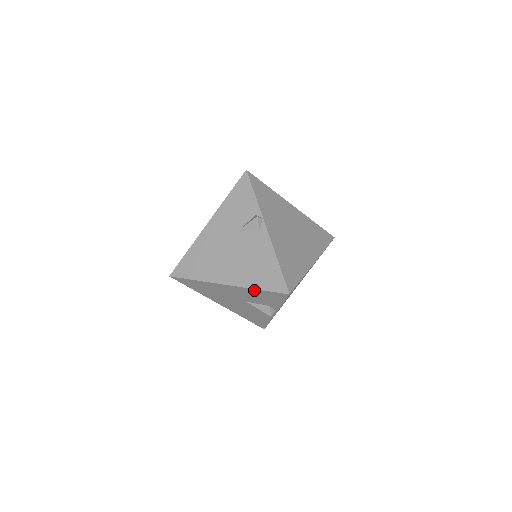
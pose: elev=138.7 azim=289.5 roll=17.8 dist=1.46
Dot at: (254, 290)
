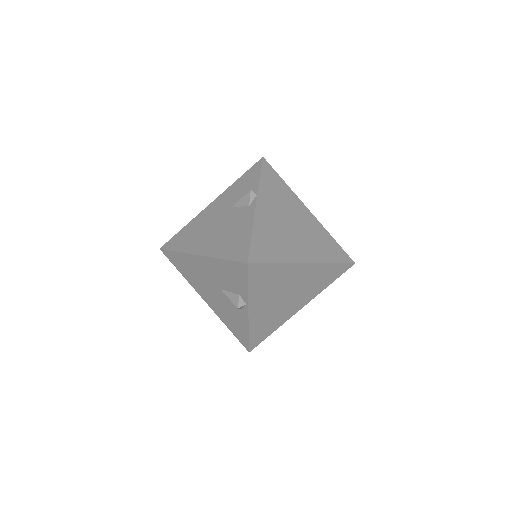
Dot at: (220, 261)
